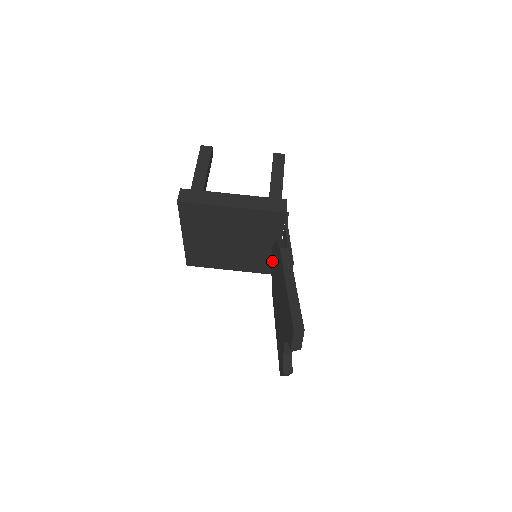
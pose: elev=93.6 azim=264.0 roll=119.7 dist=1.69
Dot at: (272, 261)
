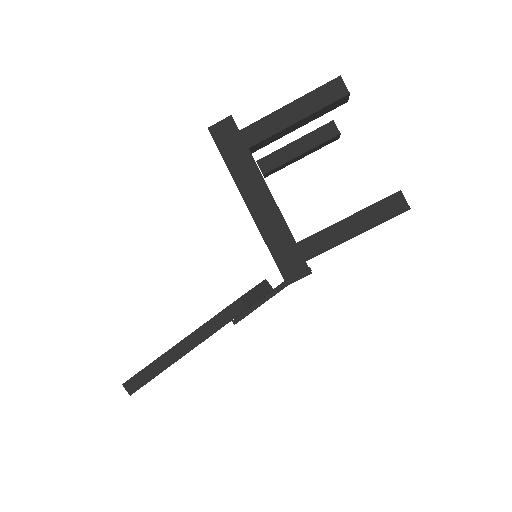
Dot at: occluded
